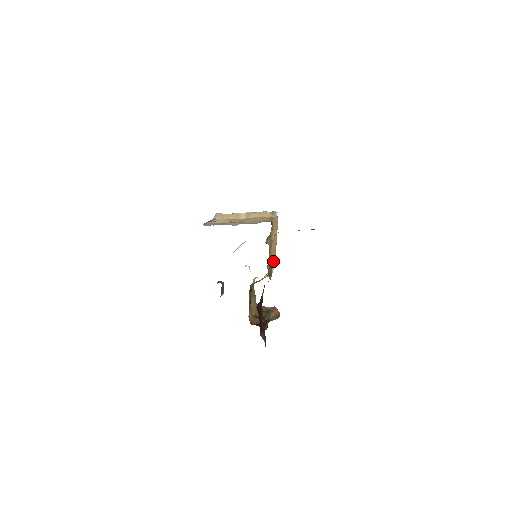
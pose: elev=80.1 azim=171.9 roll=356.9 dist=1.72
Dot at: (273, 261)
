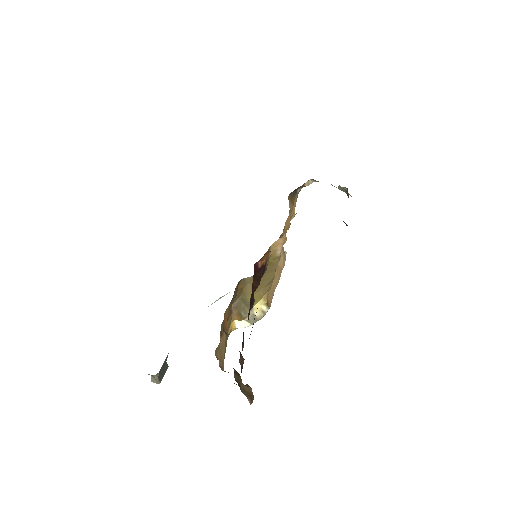
Dot at: (269, 298)
